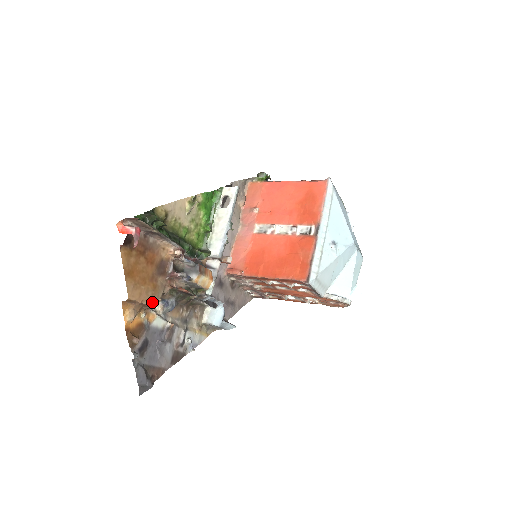
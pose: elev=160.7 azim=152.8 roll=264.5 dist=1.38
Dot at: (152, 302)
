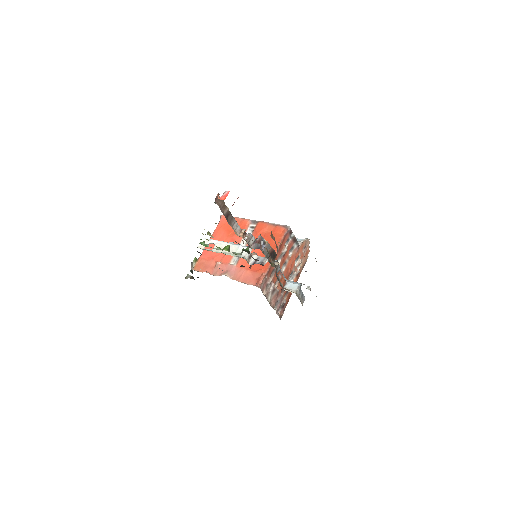
Dot at: occluded
